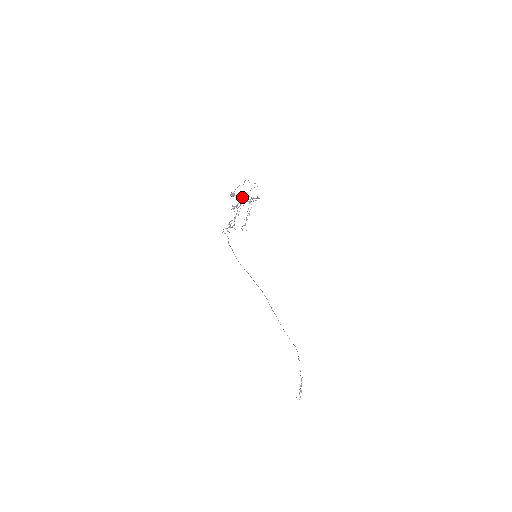
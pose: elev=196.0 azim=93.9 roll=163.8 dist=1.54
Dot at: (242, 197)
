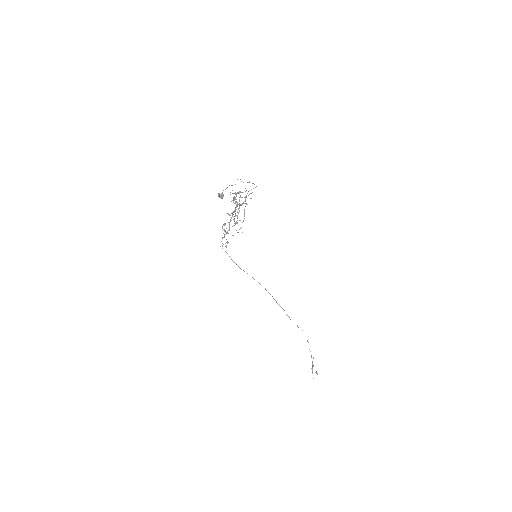
Dot at: (234, 198)
